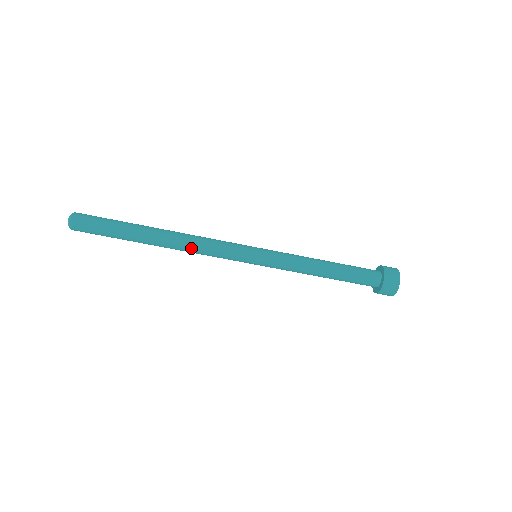
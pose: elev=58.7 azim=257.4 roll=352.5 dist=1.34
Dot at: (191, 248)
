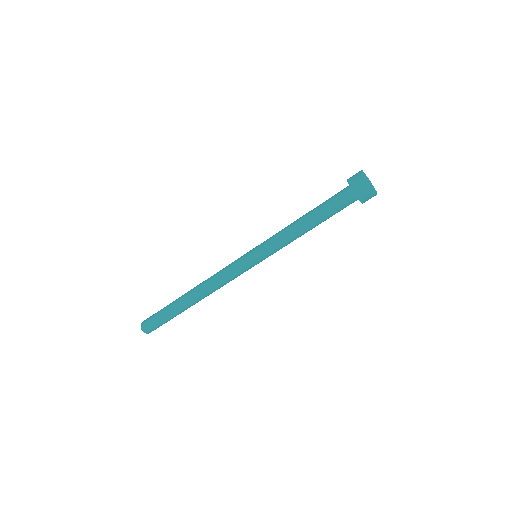
Dot at: occluded
